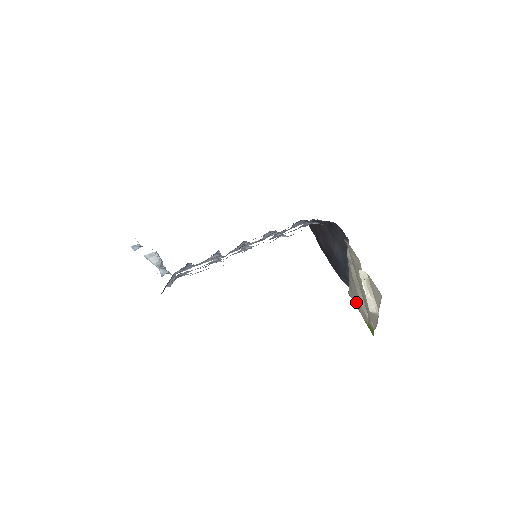
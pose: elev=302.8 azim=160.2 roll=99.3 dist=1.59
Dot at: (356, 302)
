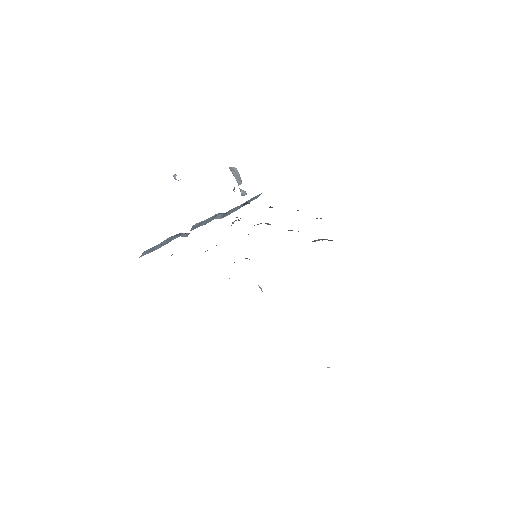
Dot at: occluded
